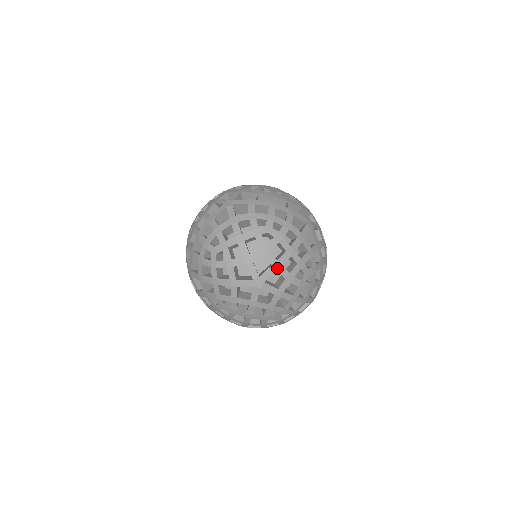
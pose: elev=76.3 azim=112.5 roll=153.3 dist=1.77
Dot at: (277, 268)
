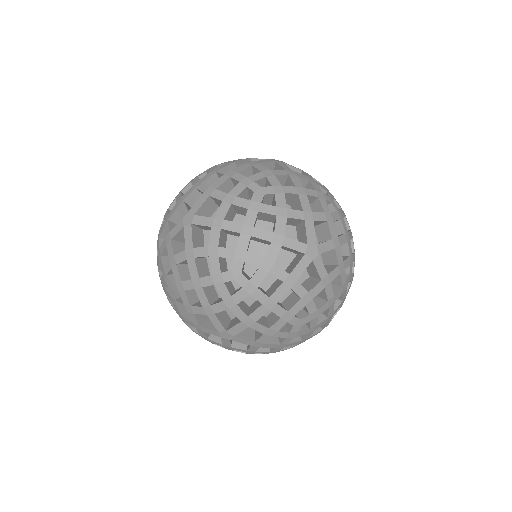
Dot at: (311, 218)
